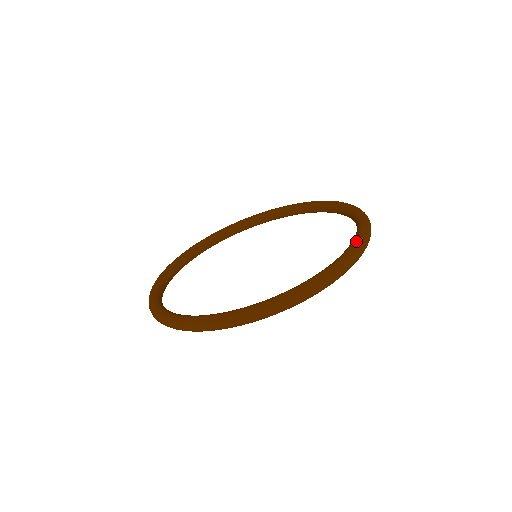
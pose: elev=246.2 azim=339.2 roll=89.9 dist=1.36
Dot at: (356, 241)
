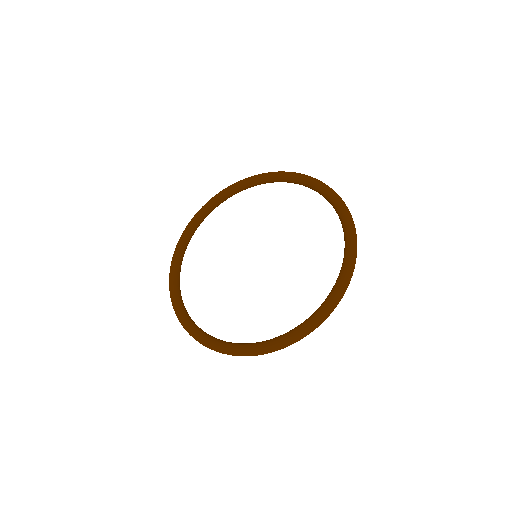
Dot at: (335, 197)
